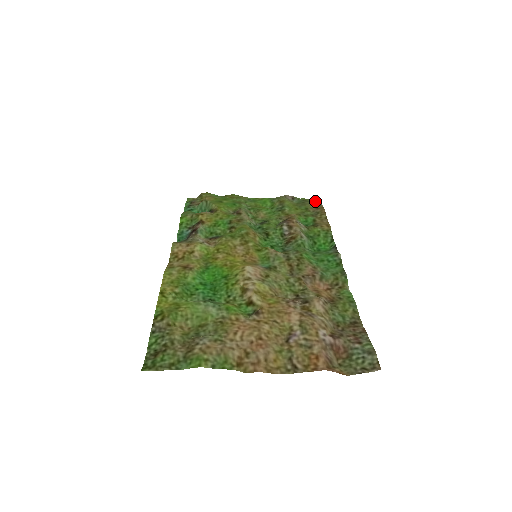
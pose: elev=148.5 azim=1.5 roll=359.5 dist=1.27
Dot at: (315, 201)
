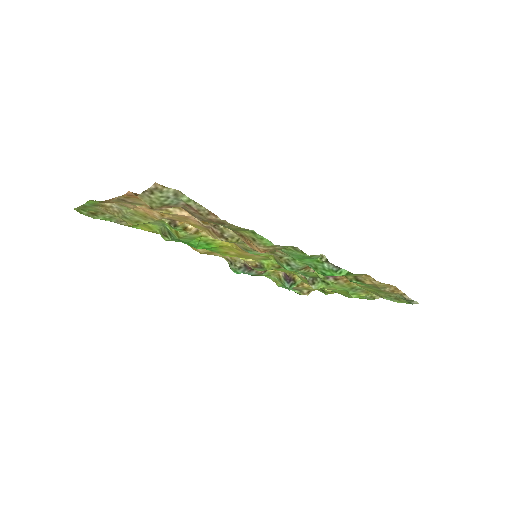
Dot at: (408, 300)
